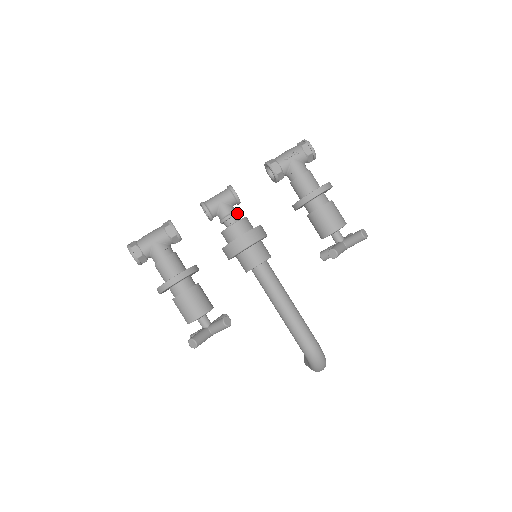
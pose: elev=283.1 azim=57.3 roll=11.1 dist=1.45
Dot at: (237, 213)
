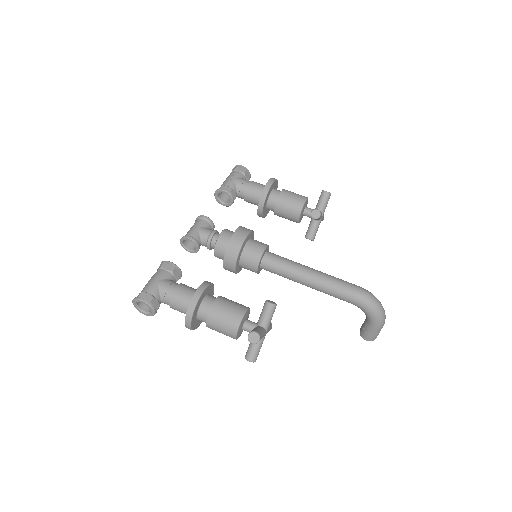
Dot at: (217, 231)
